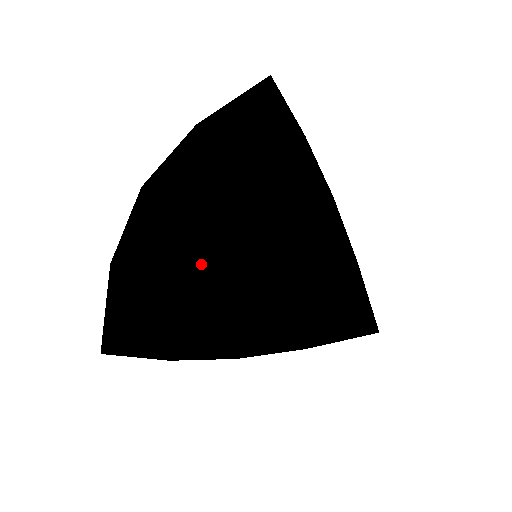
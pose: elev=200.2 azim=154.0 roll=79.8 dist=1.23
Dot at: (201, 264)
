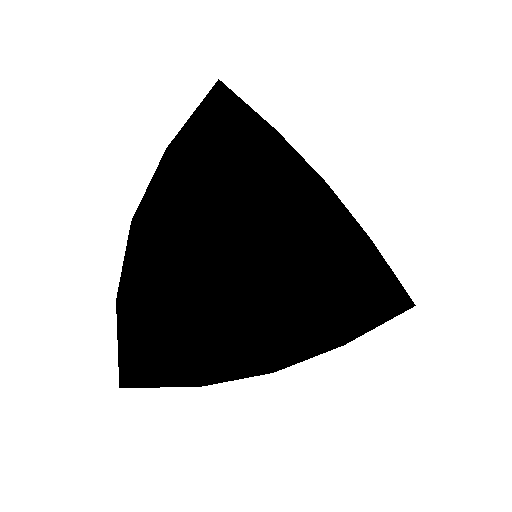
Dot at: (190, 269)
